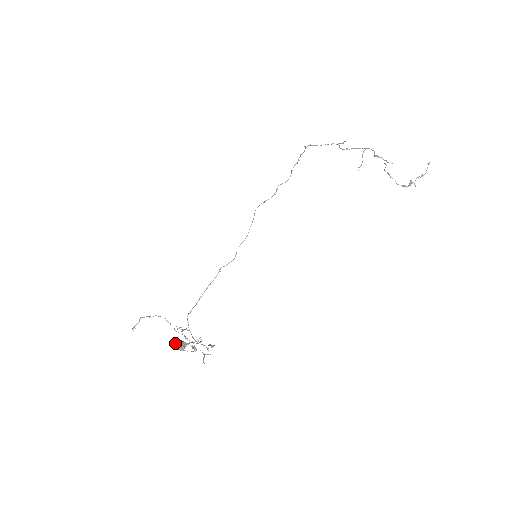
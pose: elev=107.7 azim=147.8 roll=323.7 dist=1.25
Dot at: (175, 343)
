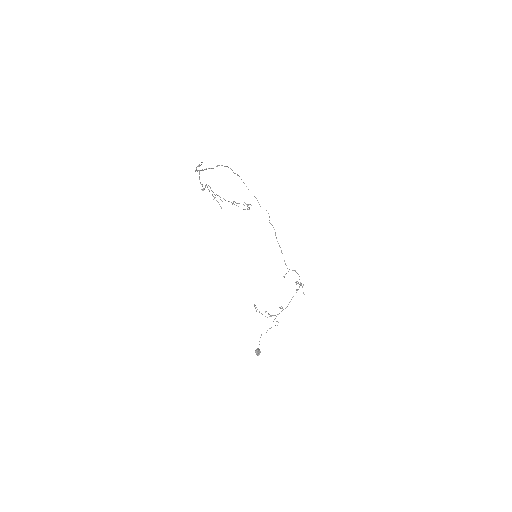
Dot at: (255, 352)
